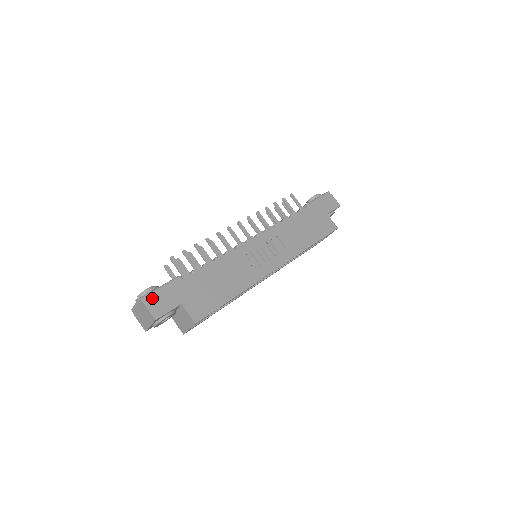
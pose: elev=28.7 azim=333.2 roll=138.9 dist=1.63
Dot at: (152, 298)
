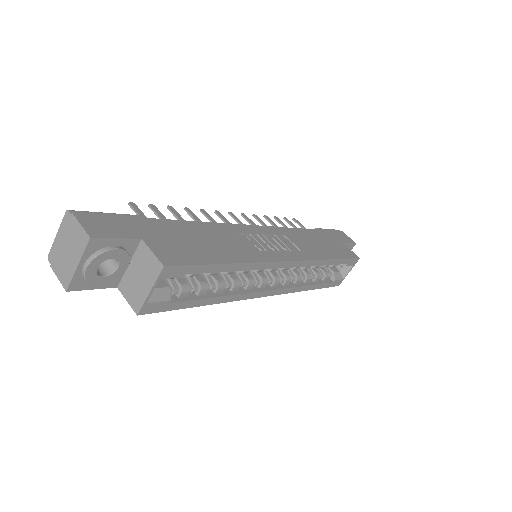
Dot at: (90, 215)
